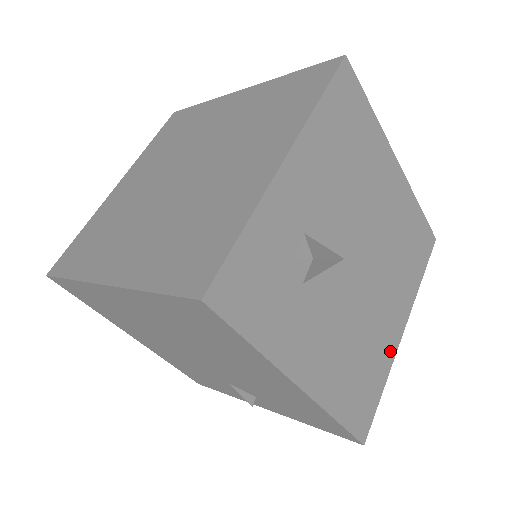
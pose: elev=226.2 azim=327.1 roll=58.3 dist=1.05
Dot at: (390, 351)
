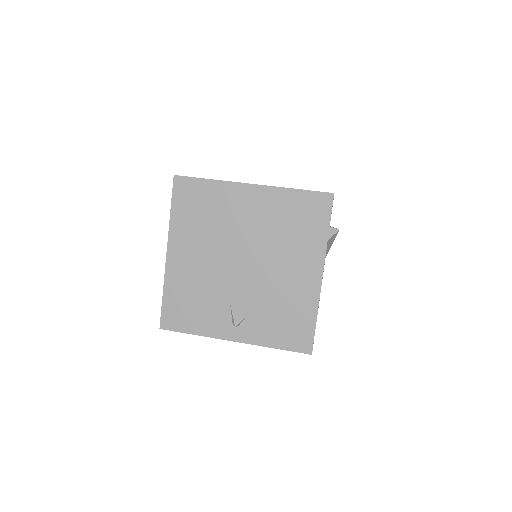
Dot at: occluded
